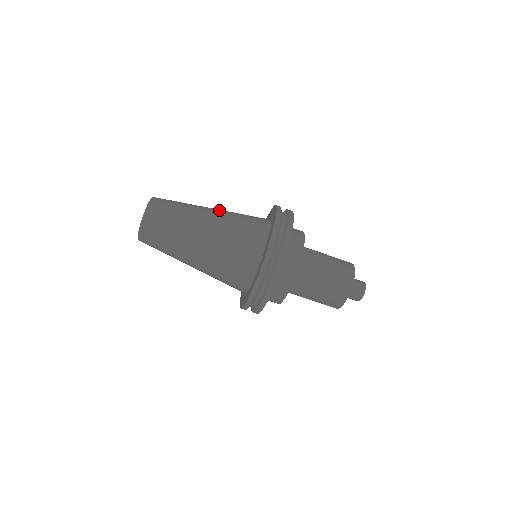
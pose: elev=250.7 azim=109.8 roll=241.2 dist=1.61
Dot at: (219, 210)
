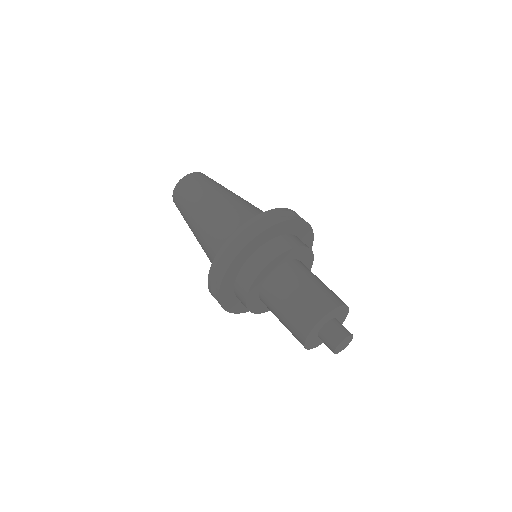
Dot at: occluded
